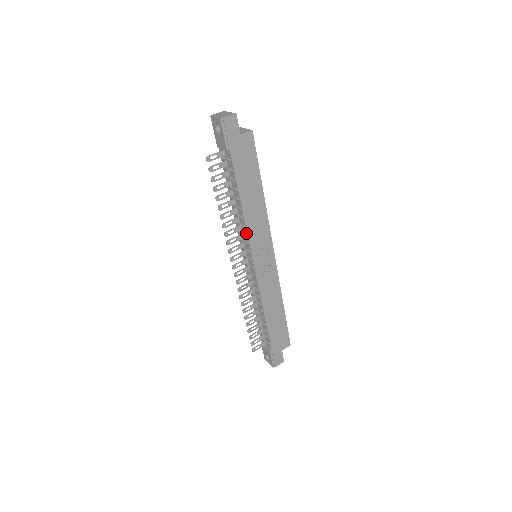
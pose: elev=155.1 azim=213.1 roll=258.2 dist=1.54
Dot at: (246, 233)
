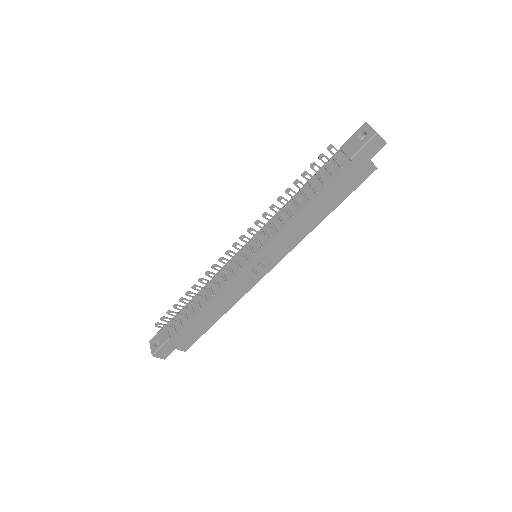
Dot at: (278, 231)
